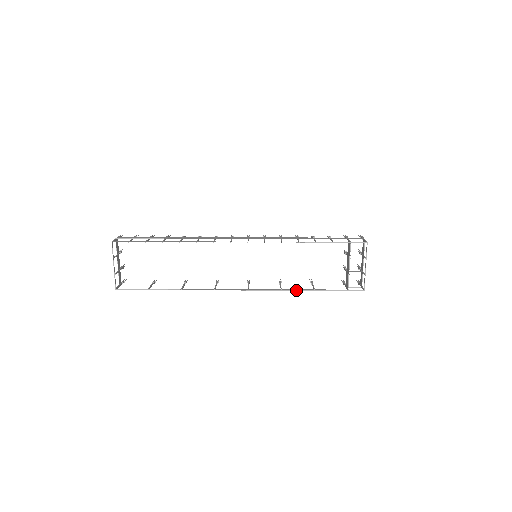
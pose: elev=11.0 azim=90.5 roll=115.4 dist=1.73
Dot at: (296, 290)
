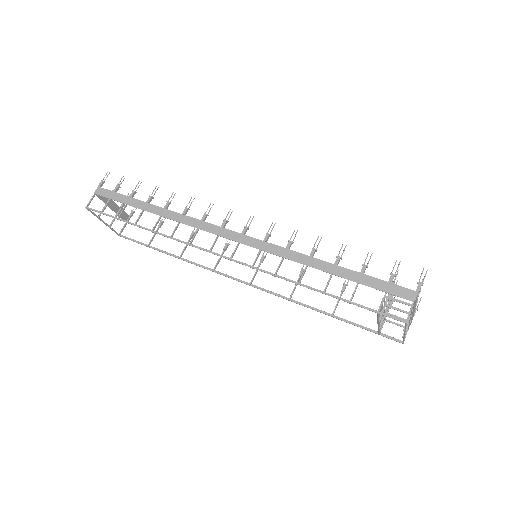
Dot at: (308, 307)
